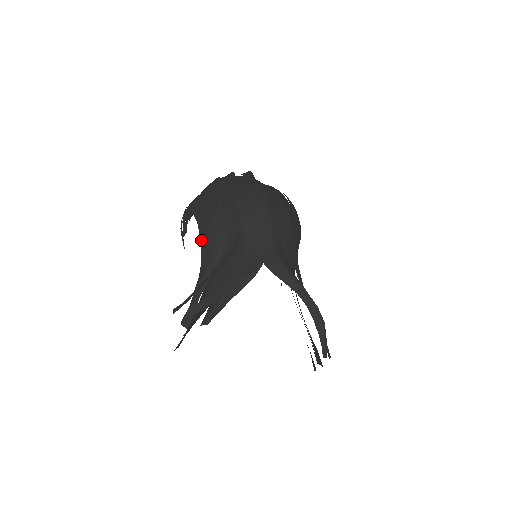
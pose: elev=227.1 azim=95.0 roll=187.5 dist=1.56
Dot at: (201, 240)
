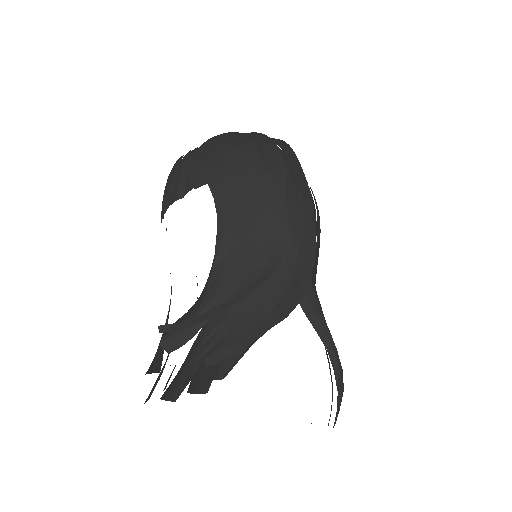
Dot at: (220, 233)
